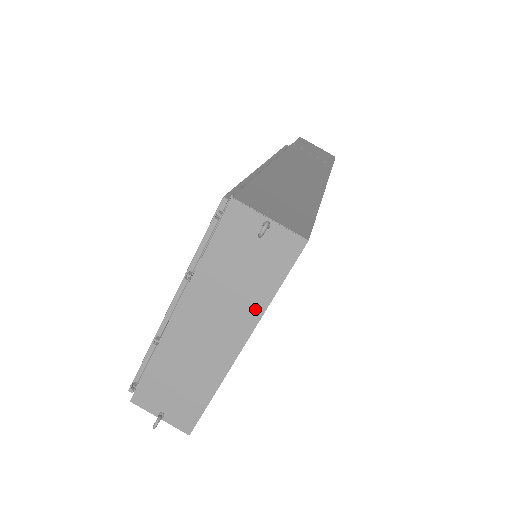
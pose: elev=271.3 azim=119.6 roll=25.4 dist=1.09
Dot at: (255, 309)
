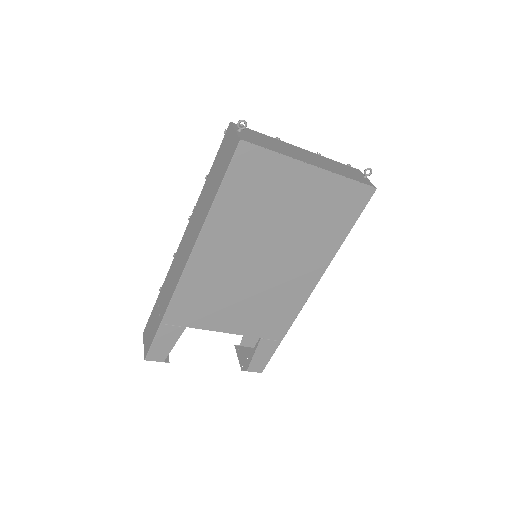
Dot at: (336, 172)
